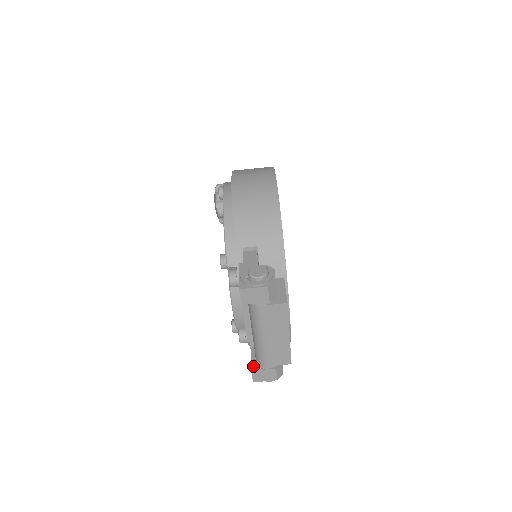
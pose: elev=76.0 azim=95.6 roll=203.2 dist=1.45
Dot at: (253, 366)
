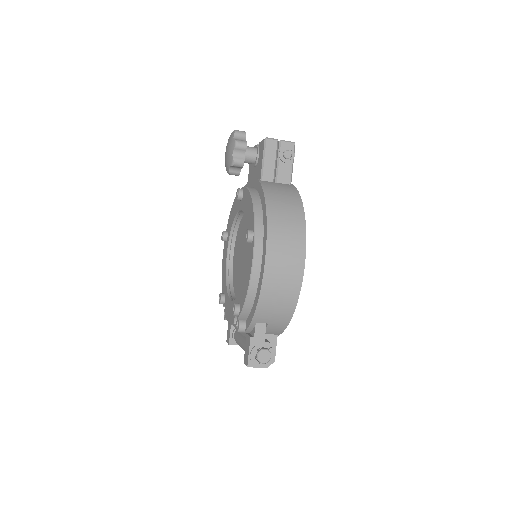
Dot at: (231, 341)
